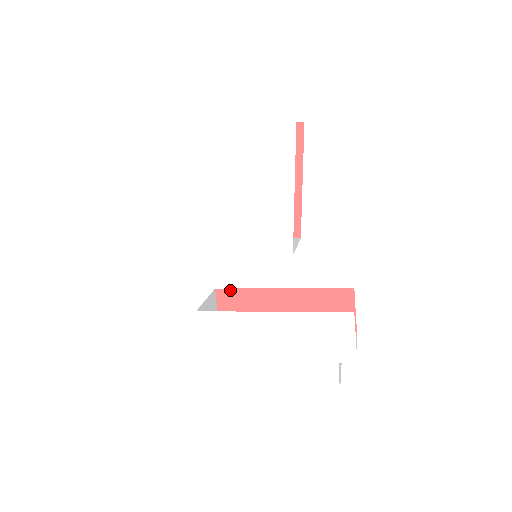
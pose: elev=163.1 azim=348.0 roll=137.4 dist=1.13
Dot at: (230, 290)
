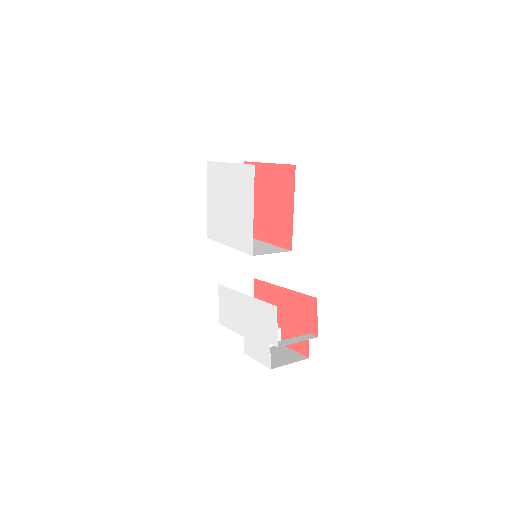
Dot at: (260, 281)
